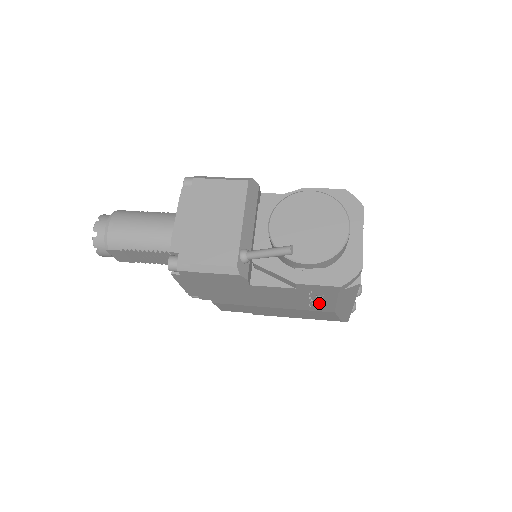
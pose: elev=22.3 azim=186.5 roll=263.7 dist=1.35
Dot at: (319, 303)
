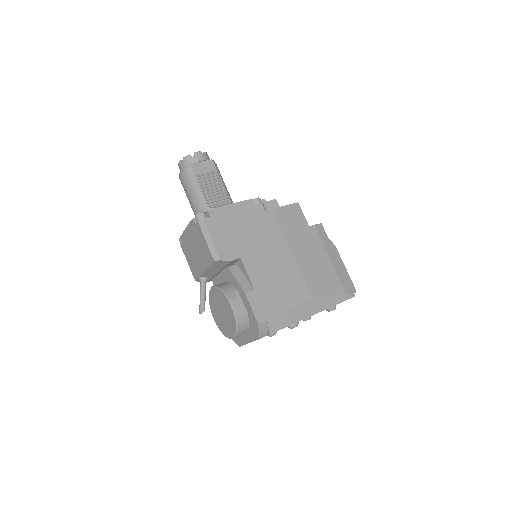
Dot at: occluded
